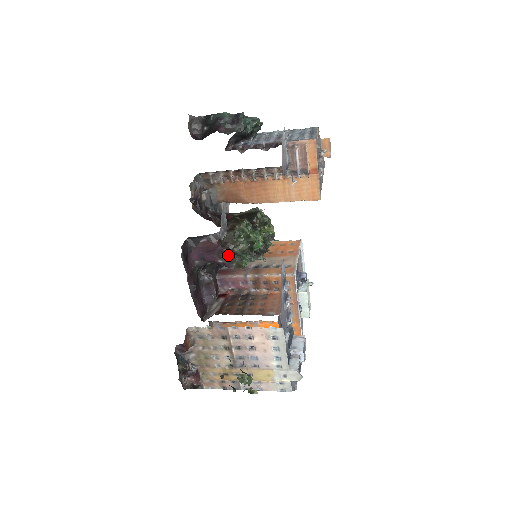
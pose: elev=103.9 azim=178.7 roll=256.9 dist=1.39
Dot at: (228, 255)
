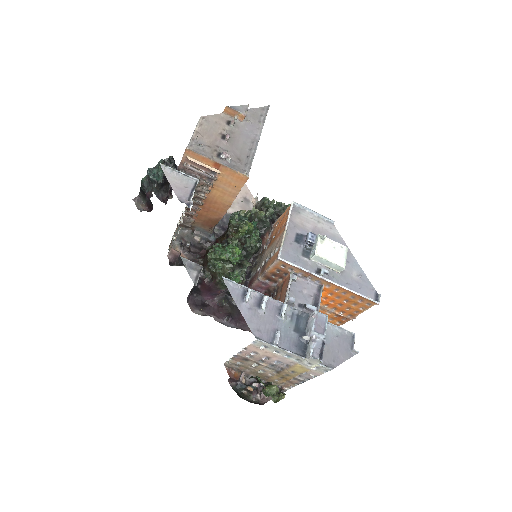
Dot at: (221, 284)
